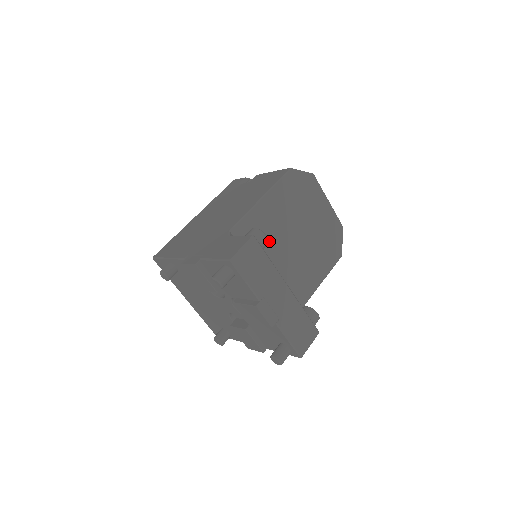
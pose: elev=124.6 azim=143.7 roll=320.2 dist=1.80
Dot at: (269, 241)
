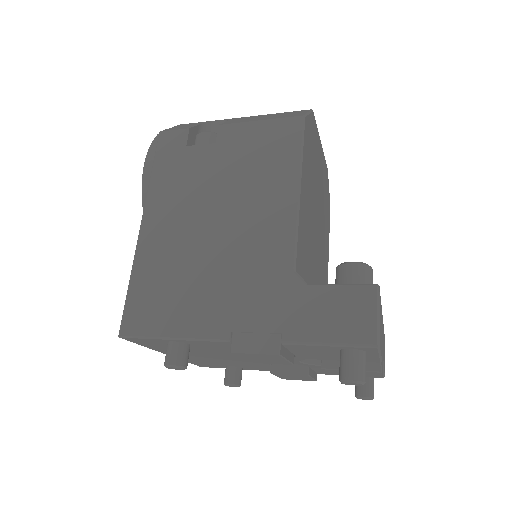
Dot at: (310, 246)
